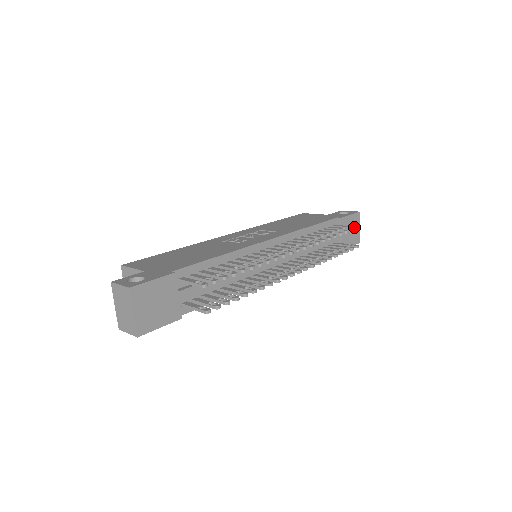
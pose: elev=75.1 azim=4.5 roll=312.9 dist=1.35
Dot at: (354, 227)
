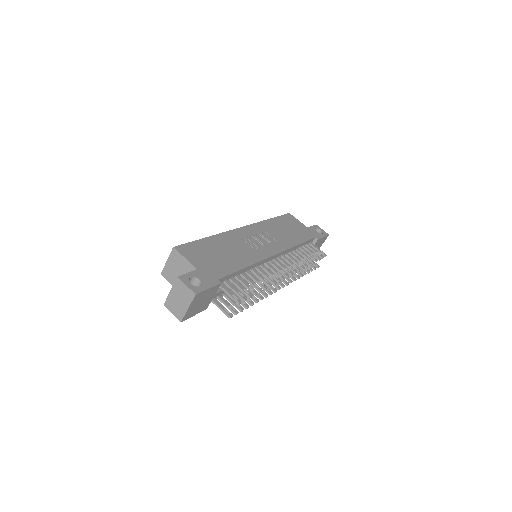
Dot at: (325, 254)
